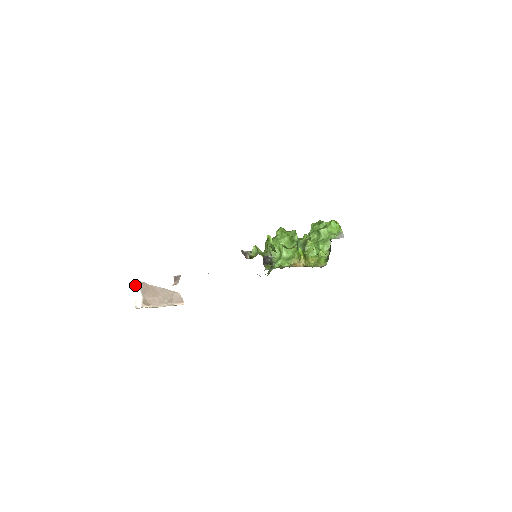
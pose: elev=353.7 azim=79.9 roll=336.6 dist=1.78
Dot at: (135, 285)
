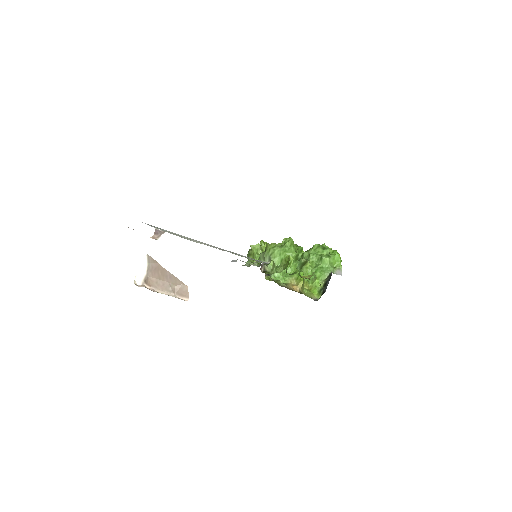
Dot at: (145, 259)
